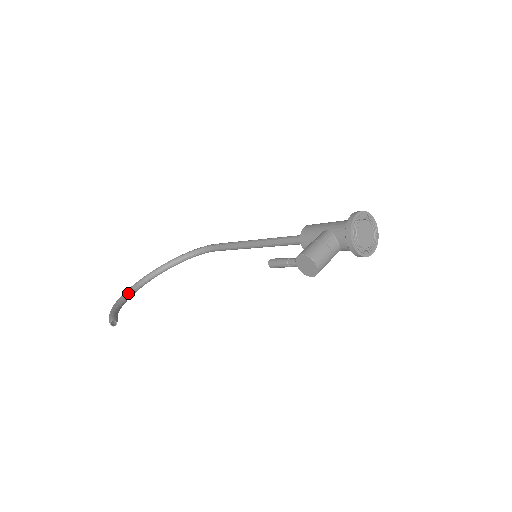
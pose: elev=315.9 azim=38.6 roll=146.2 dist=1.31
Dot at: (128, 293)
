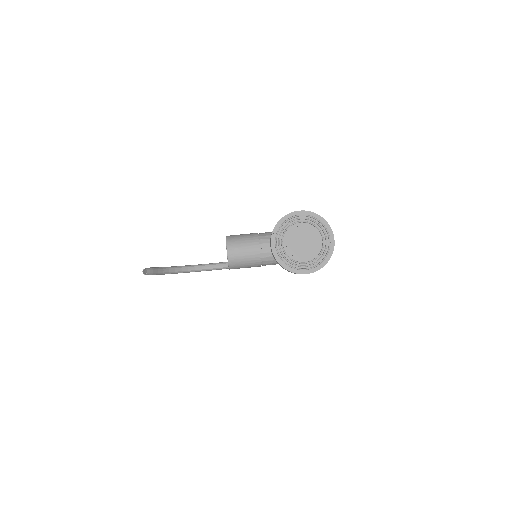
Dot at: (193, 266)
